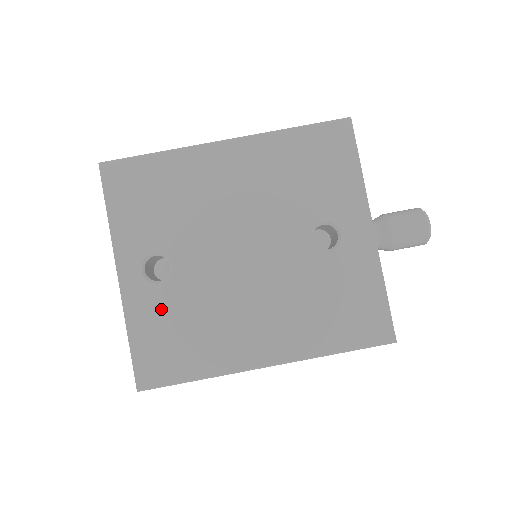
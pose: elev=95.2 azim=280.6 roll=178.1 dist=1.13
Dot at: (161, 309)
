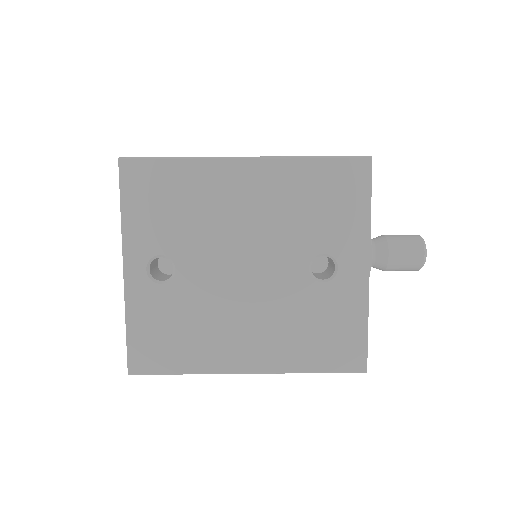
Dot at: (159, 307)
